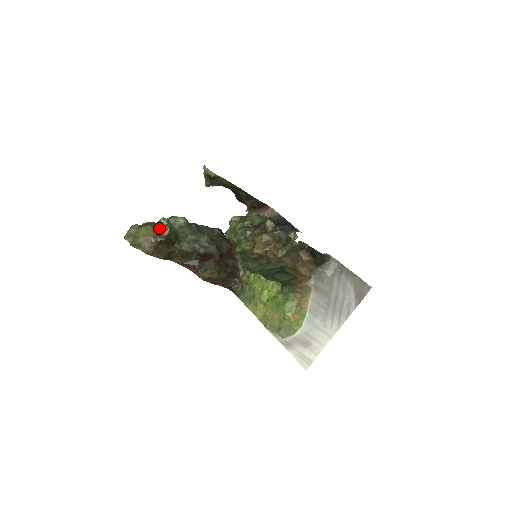
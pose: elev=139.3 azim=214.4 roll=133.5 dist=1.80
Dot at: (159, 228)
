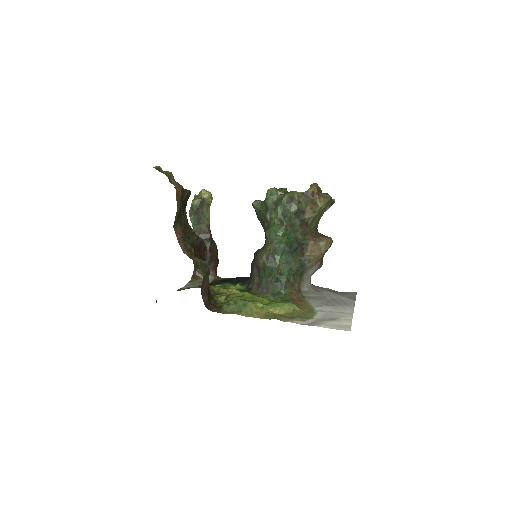
Dot at: occluded
